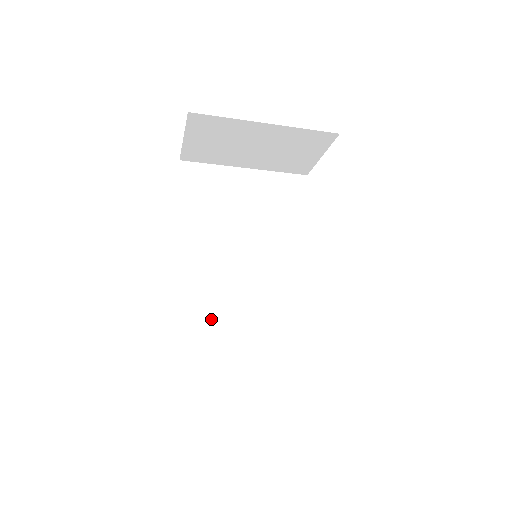
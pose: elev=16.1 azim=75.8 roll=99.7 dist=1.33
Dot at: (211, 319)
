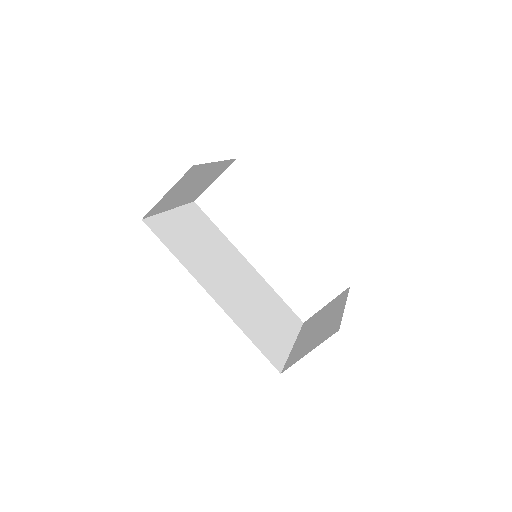
Dot at: (253, 319)
